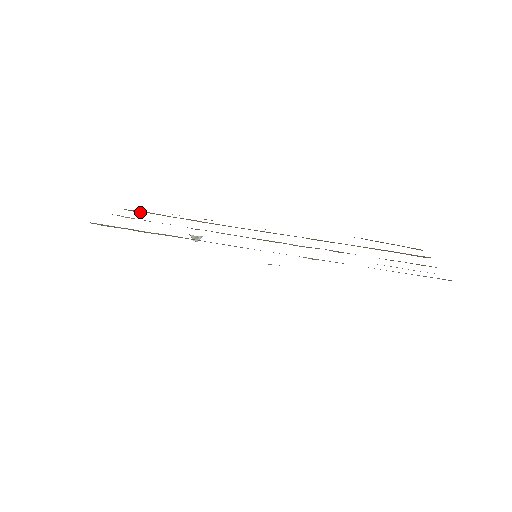
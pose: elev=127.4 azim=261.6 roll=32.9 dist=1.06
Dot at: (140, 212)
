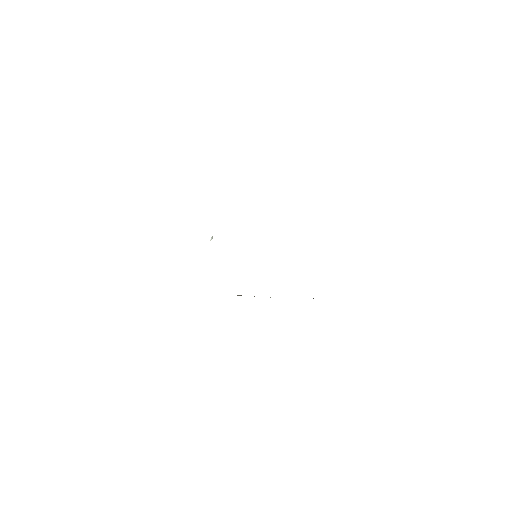
Dot at: occluded
